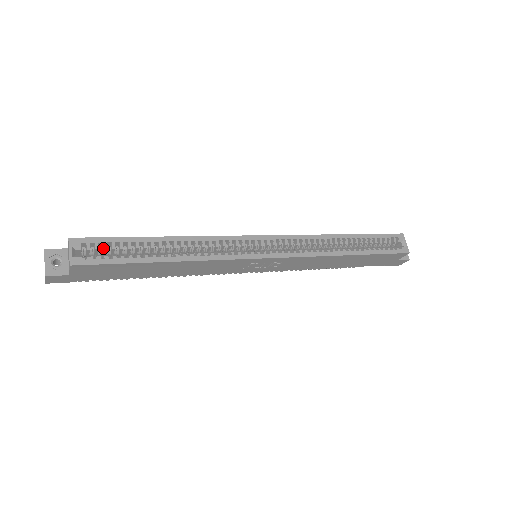
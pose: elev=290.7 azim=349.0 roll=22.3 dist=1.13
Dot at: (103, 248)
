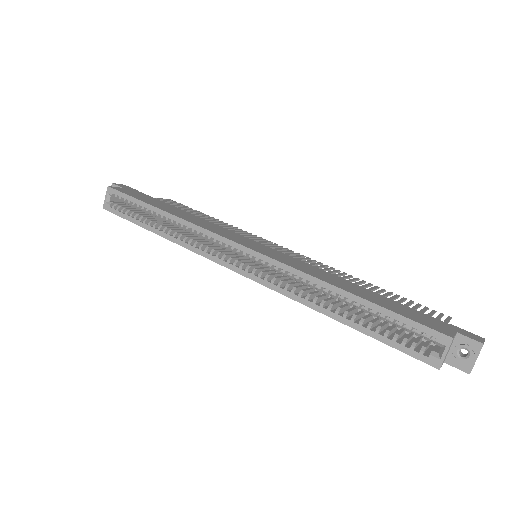
Dot at: (124, 202)
